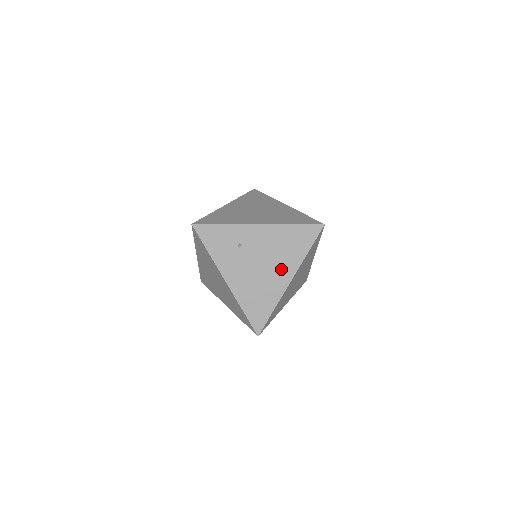
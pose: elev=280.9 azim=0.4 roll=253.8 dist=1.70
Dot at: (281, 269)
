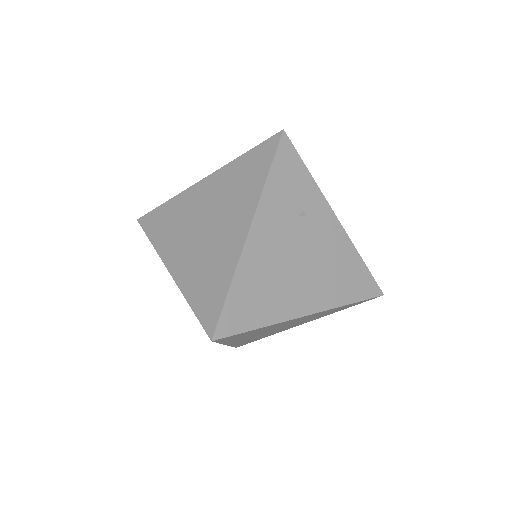
Dot at: (312, 290)
